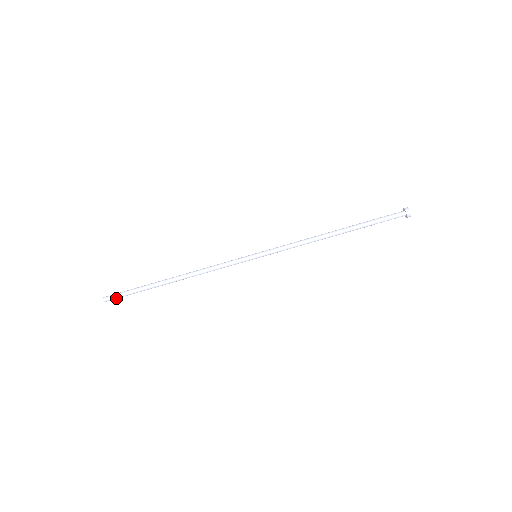
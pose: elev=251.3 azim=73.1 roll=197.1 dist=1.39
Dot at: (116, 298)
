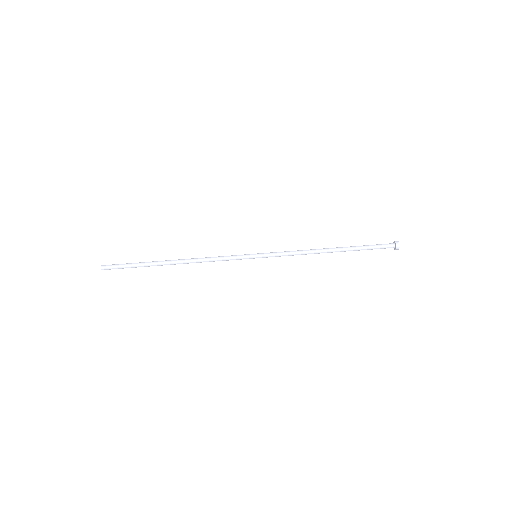
Dot at: (113, 265)
